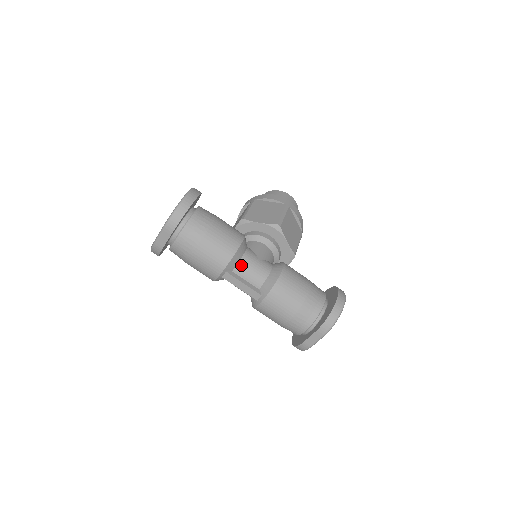
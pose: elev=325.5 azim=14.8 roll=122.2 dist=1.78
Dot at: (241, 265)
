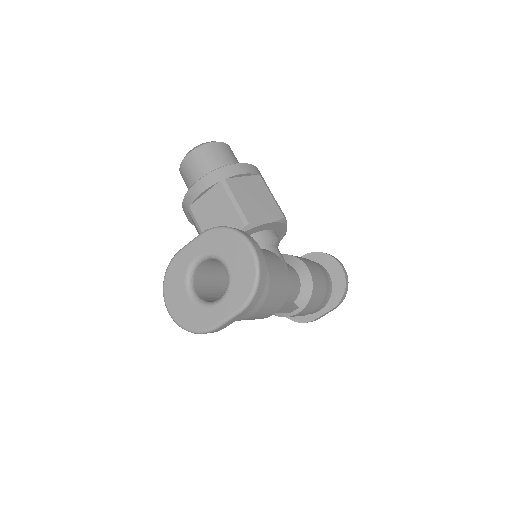
Dot at: occluded
